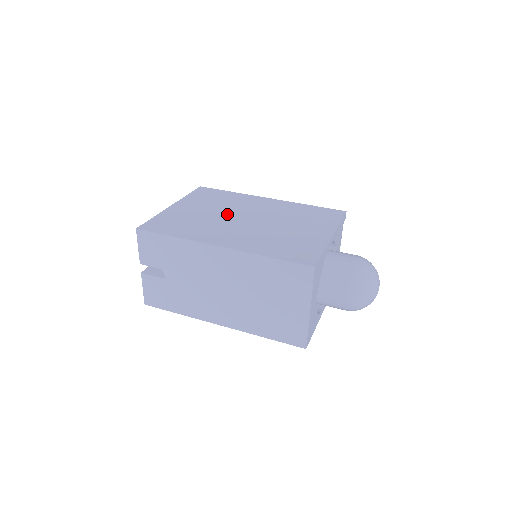
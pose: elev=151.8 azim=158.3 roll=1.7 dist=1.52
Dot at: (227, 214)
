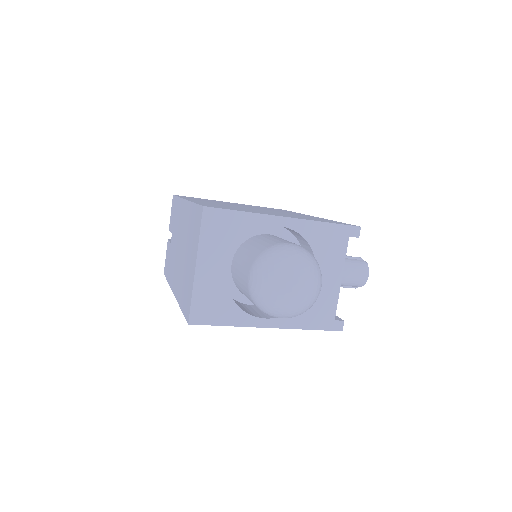
Dot at: occluded
